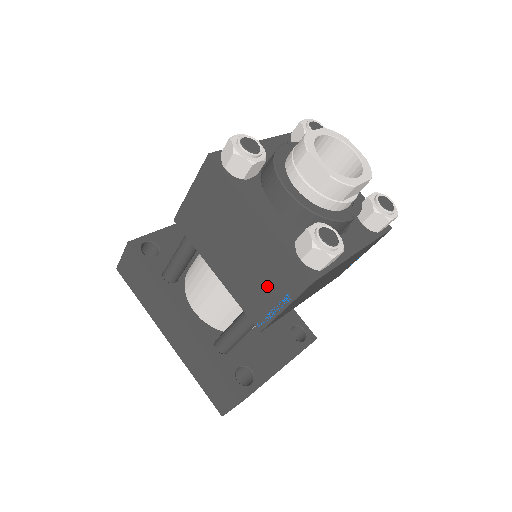
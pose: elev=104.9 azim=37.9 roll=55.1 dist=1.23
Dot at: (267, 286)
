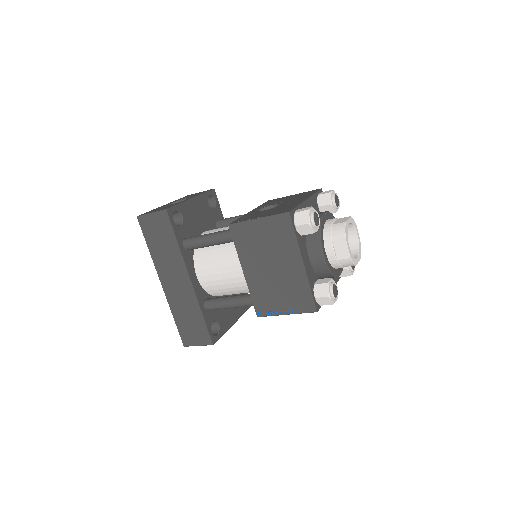
Dot at: (282, 299)
